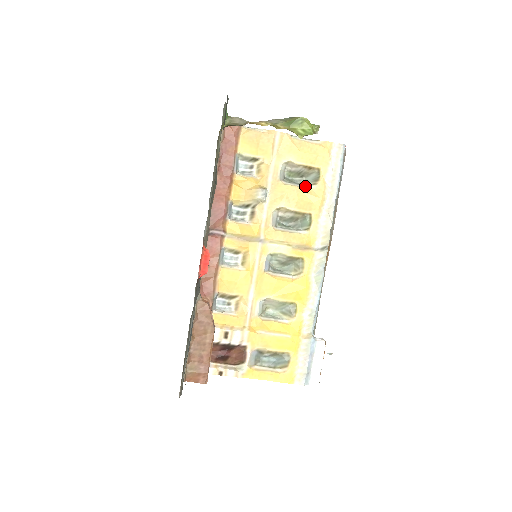
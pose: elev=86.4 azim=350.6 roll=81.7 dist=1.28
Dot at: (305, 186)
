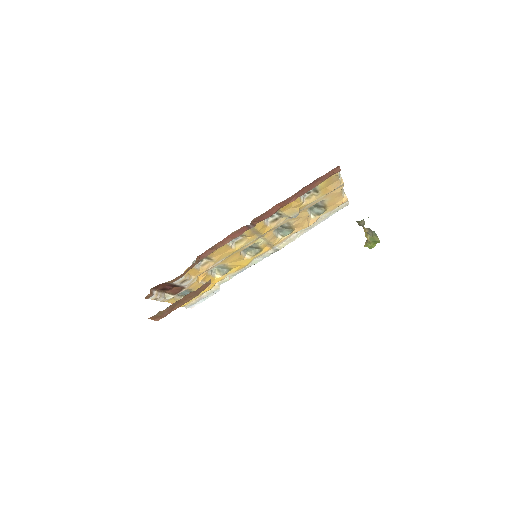
Dot at: (311, 214)
